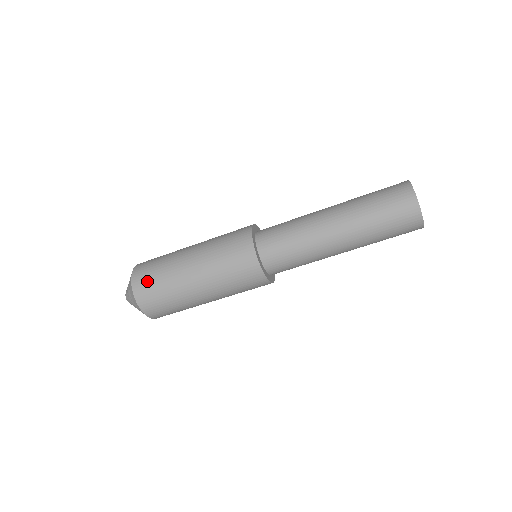
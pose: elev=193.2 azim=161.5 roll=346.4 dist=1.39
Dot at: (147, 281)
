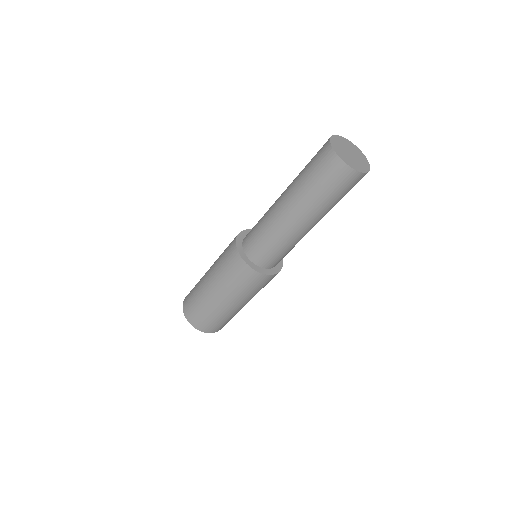
Dot at: (199, 319)
